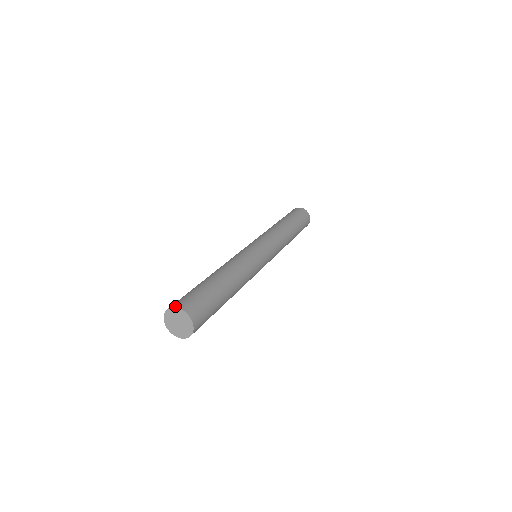
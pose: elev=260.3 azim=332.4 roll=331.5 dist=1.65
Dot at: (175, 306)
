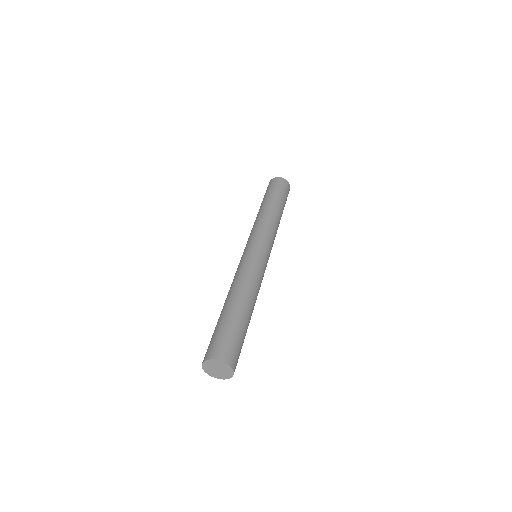
Dot at: (205, 360)
